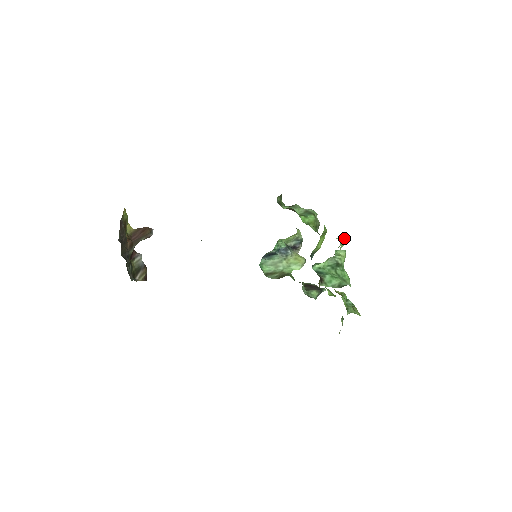
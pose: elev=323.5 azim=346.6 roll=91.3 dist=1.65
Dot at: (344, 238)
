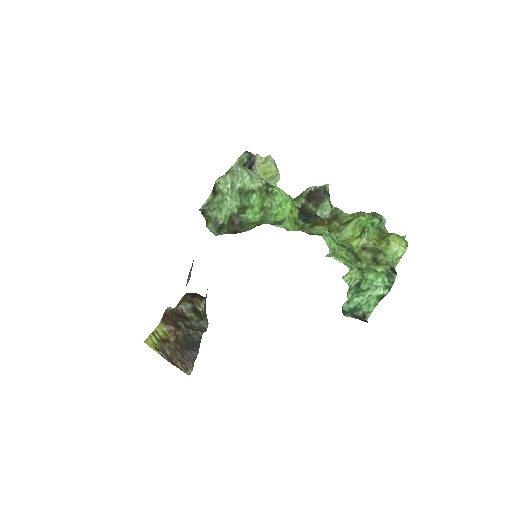
Dot at: (329, 239)
